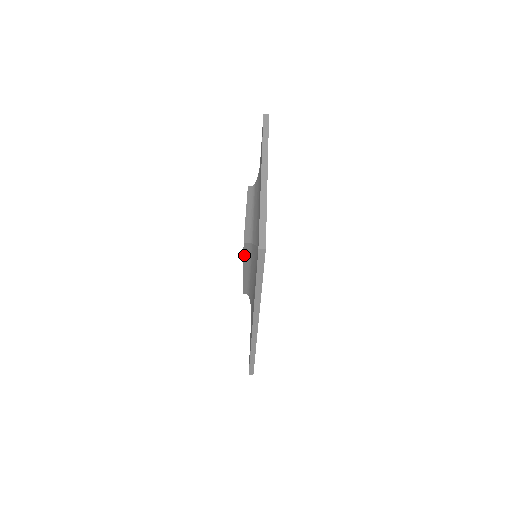
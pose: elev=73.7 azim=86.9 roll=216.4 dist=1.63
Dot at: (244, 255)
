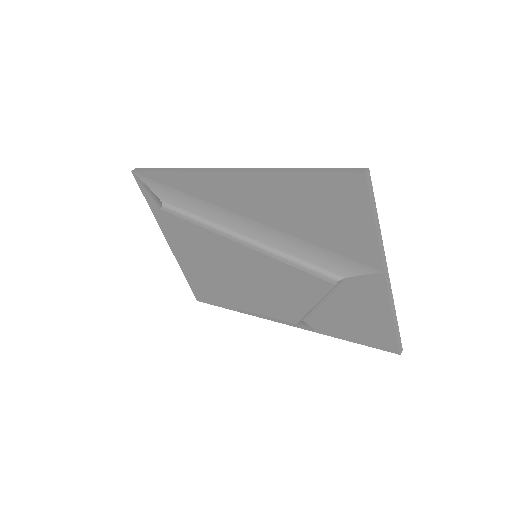
Dot at: (188, 221)
